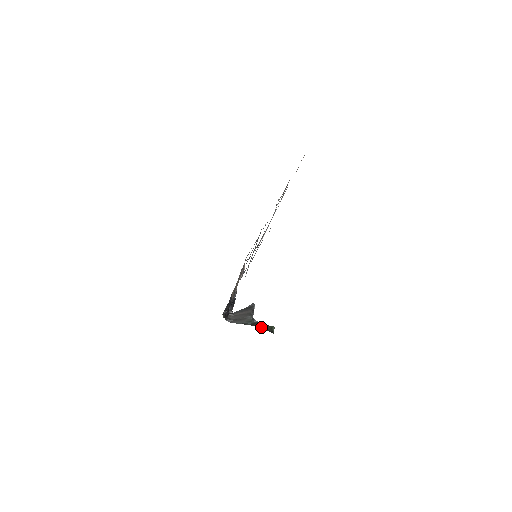
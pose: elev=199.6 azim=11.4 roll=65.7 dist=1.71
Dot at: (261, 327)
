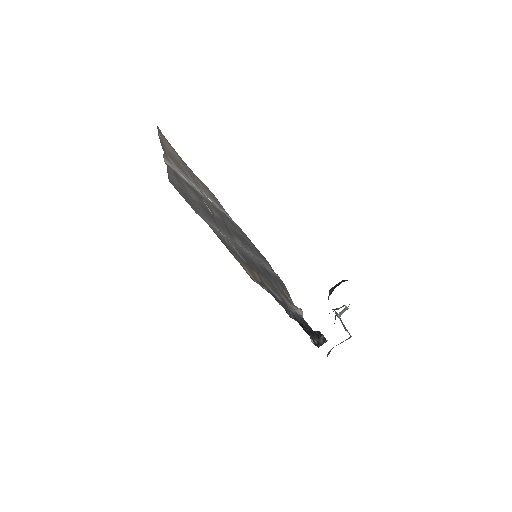
Dot at: (332, 291)
